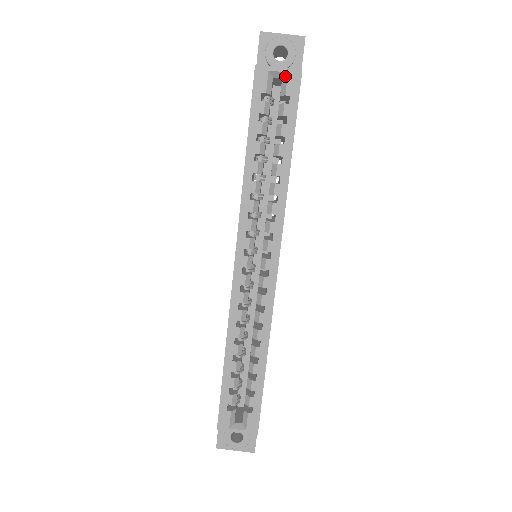
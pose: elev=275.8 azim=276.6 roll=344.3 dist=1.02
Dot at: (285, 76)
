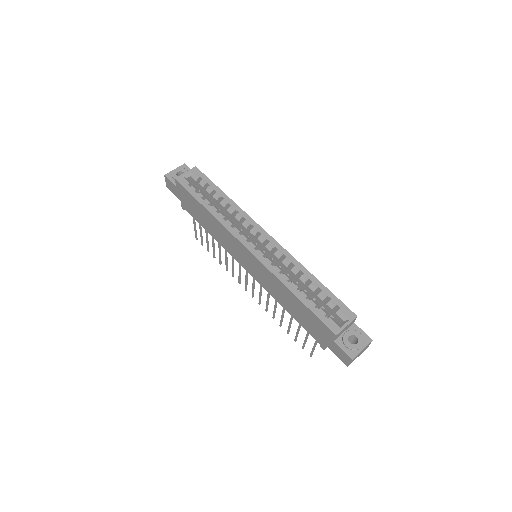
Dot at: (191, 173)
